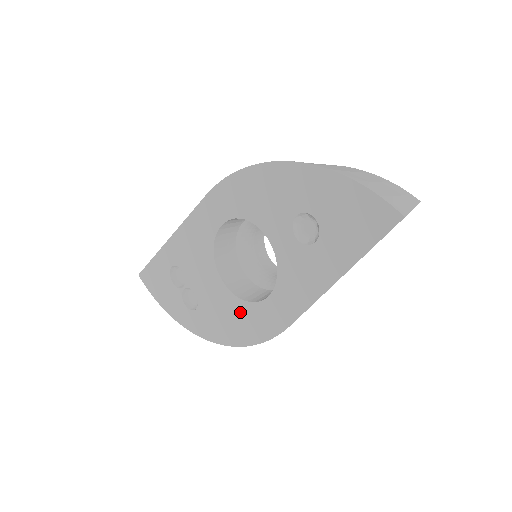
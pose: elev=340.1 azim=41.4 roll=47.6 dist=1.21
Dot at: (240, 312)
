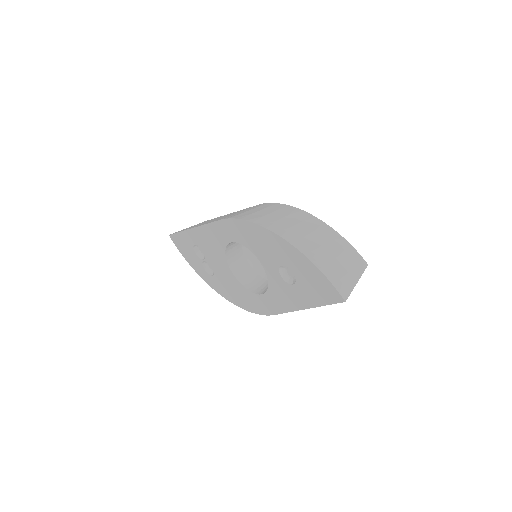
Dot at: (243, 292)
